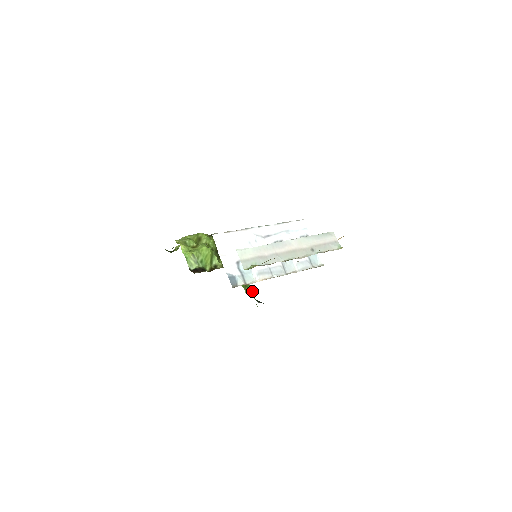
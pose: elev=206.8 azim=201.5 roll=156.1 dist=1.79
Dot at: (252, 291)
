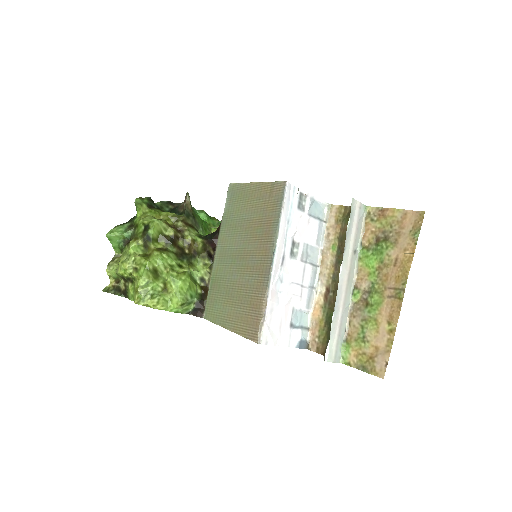
Dot at: (209, 217)
